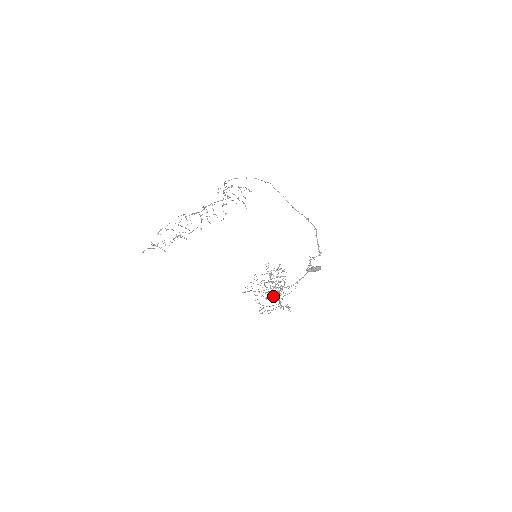
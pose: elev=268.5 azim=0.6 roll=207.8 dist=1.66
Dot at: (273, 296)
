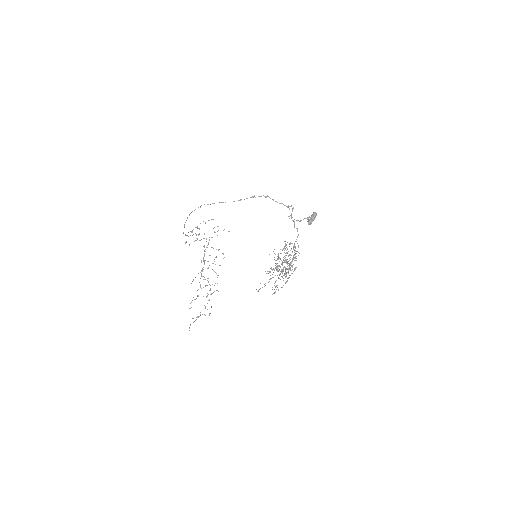
Dot at: occluded
